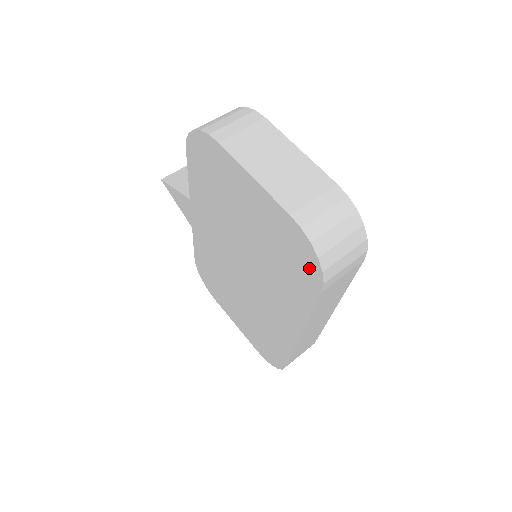
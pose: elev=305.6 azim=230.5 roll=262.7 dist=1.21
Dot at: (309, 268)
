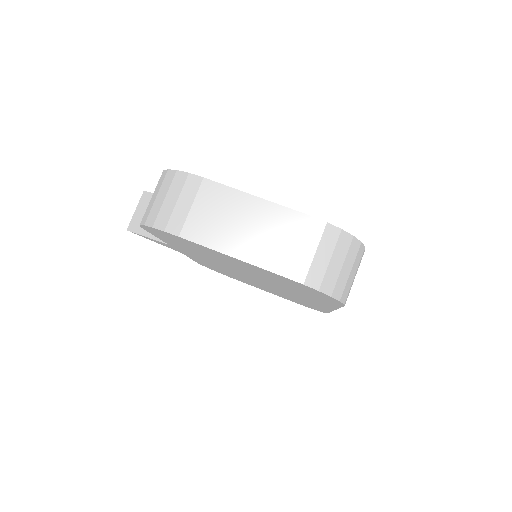
Dot at: (324, 297)
